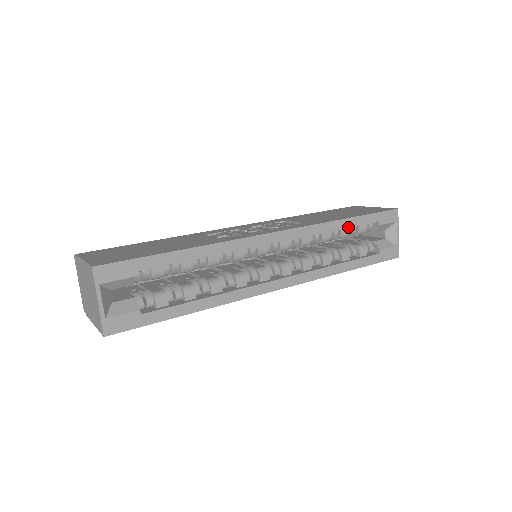
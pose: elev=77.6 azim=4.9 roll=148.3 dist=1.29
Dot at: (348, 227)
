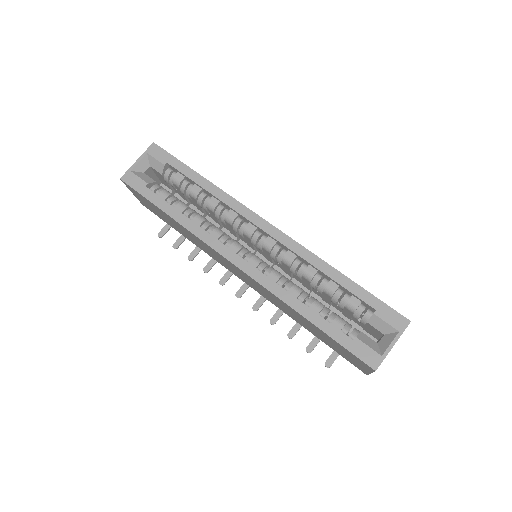
Dot at: (337, 281)
